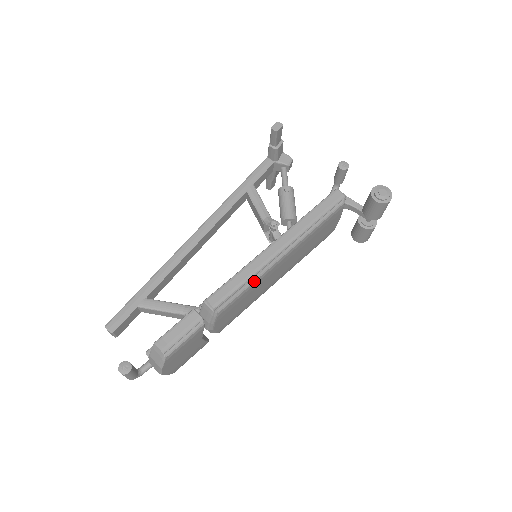
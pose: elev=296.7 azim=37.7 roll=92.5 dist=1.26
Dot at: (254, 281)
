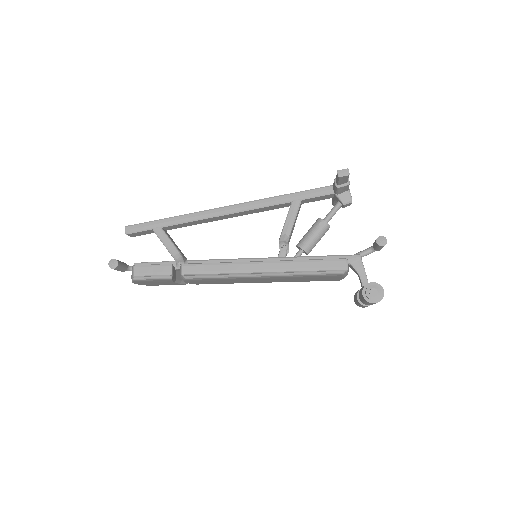
Dot at: (226, 277)
